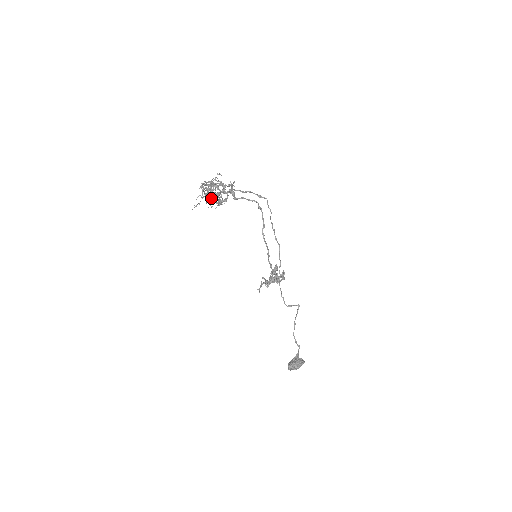
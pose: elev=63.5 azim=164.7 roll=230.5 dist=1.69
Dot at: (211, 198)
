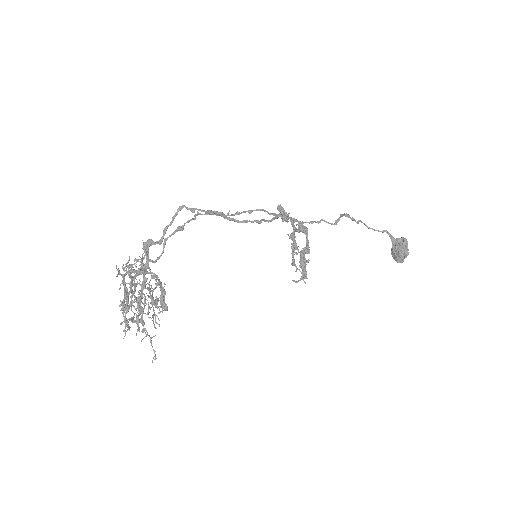
Dot at: (151, 318)
